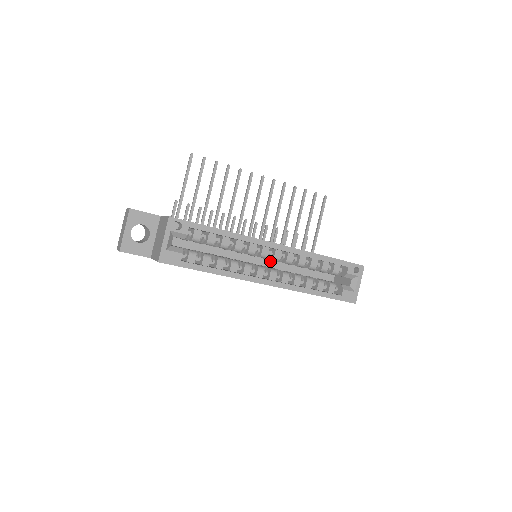
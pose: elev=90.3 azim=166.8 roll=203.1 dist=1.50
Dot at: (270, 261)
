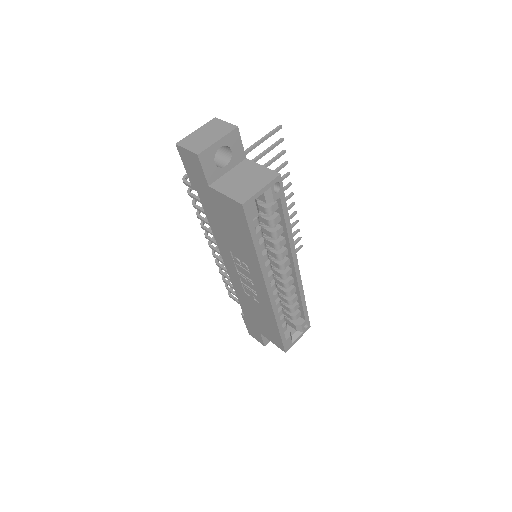
Dot at: occluded
